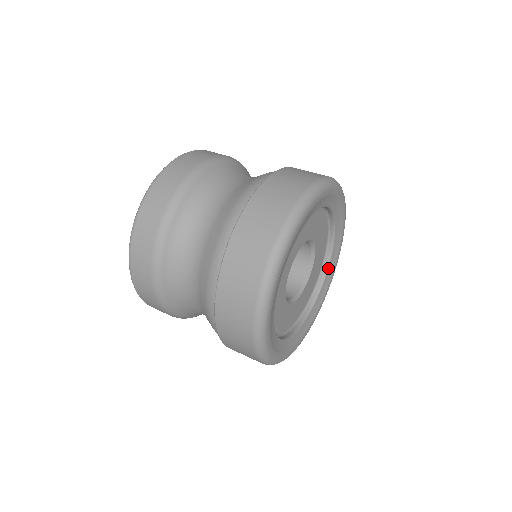
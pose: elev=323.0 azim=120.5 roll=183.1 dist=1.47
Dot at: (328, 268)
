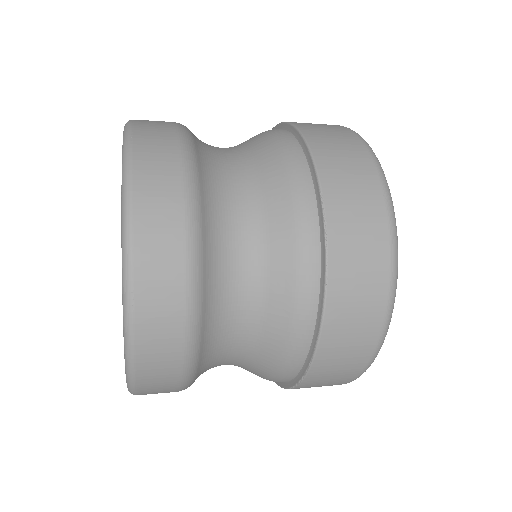
Dot at: occluded
